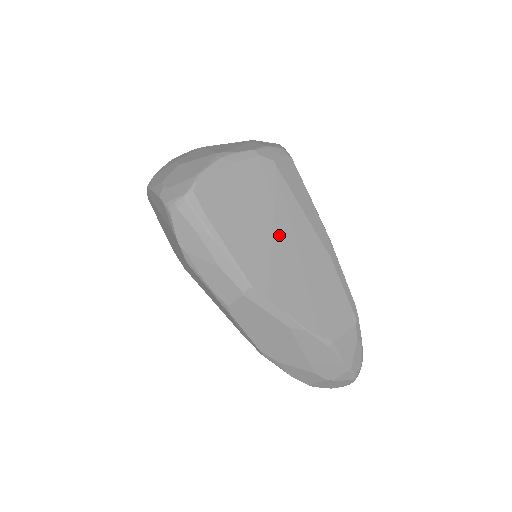
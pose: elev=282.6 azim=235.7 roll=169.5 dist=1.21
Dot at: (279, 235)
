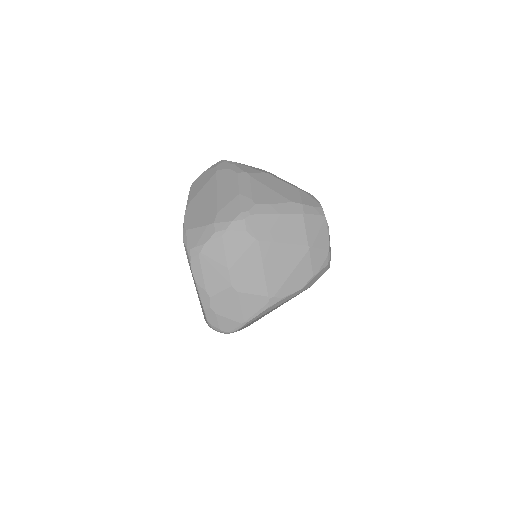
Dot at: occluded
